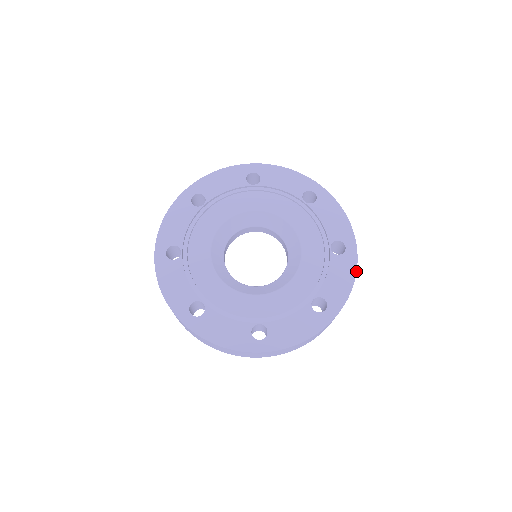
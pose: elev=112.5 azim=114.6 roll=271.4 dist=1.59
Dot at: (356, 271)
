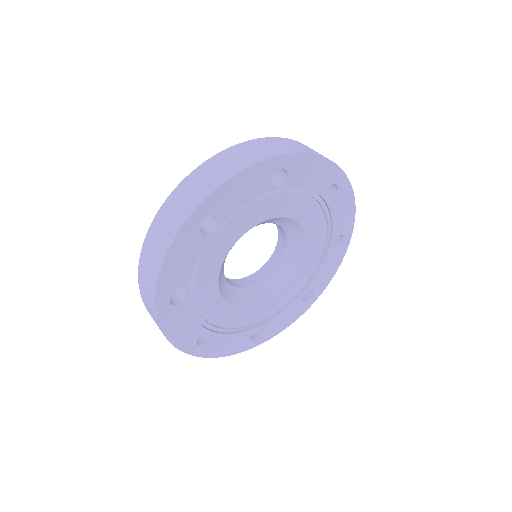
Dot at: (353, 193)
